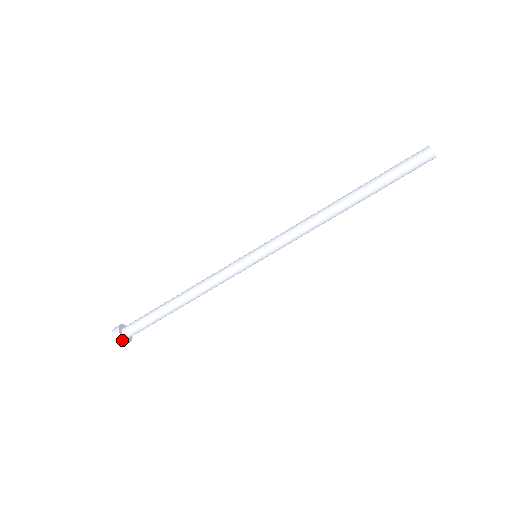
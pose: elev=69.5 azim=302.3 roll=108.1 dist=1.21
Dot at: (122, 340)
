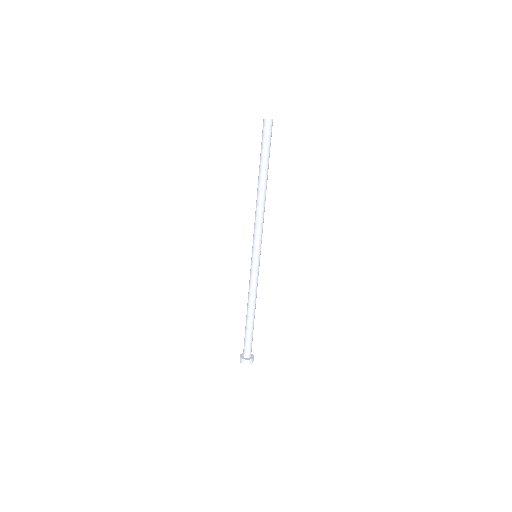
Dot at: (251, 360)
